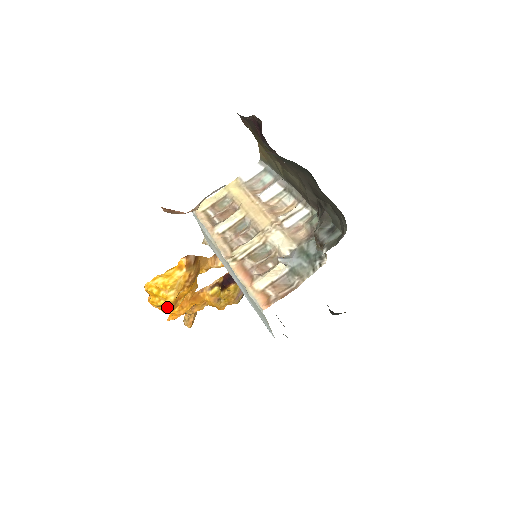
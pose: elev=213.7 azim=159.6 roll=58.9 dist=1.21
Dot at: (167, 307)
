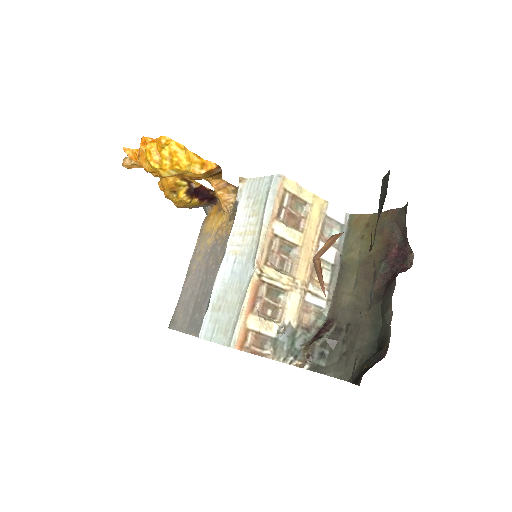
Dot at: (151, 169)
